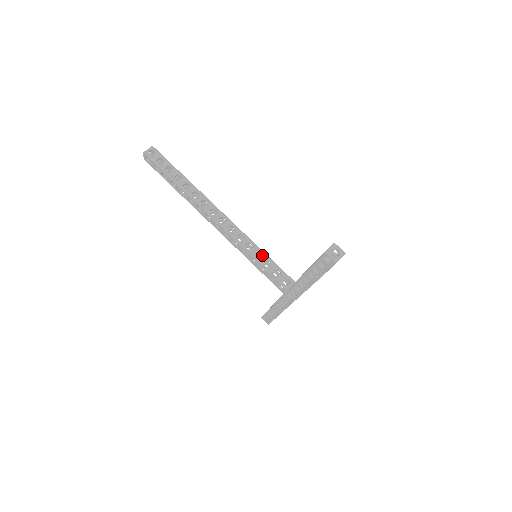
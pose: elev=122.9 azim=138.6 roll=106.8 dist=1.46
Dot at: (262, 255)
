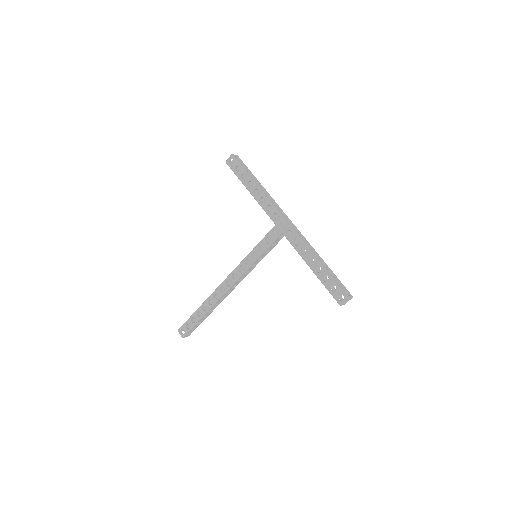
Dot at: occluded
